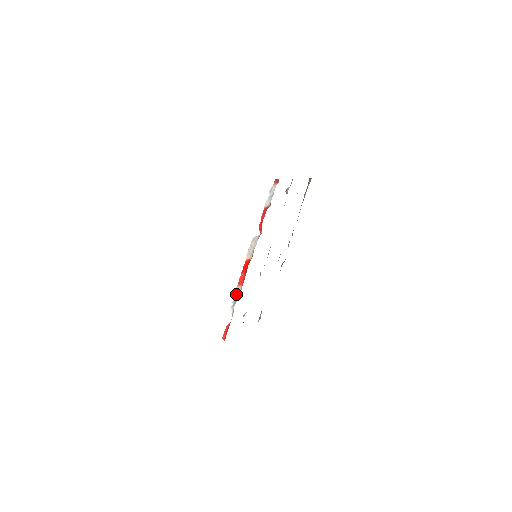
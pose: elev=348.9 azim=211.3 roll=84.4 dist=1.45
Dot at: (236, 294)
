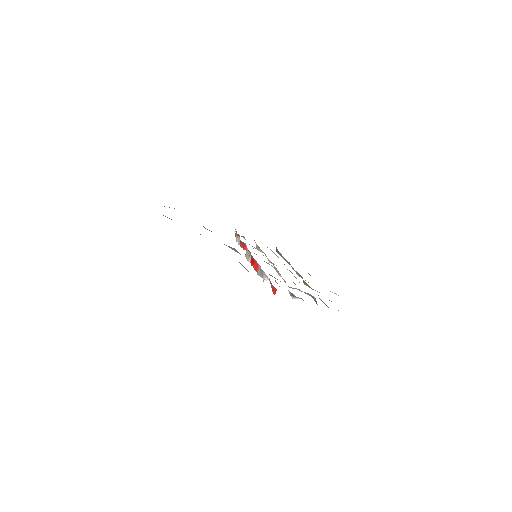
Dot at: (259, 273)
